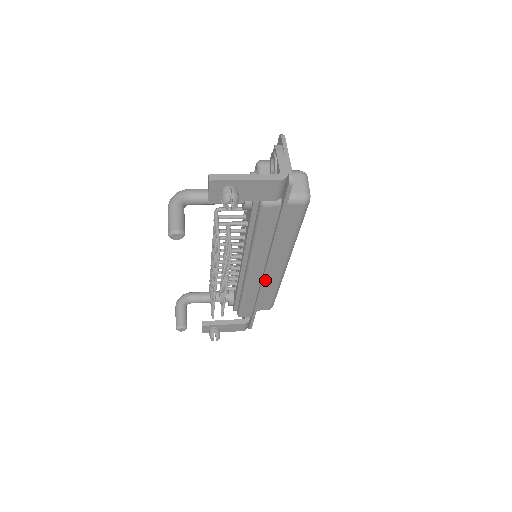
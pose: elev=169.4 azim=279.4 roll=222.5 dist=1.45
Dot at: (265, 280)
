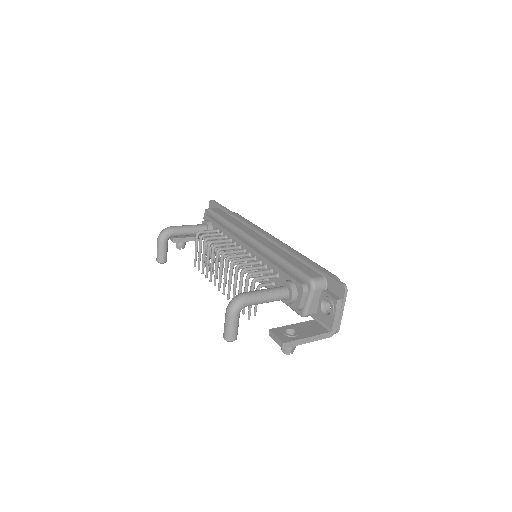
Dot at: occluded
